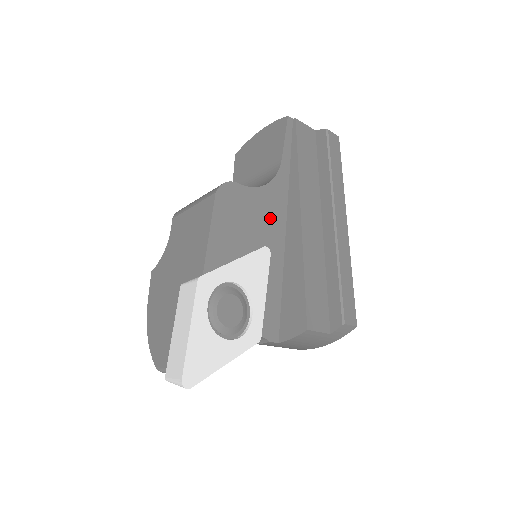
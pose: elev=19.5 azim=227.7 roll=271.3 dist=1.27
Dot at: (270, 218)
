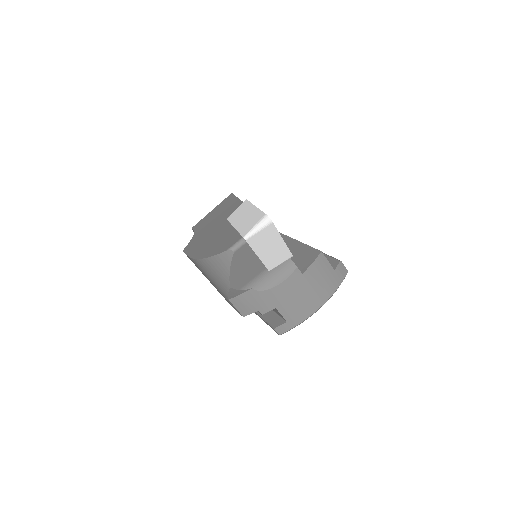
Dot at: occluded
